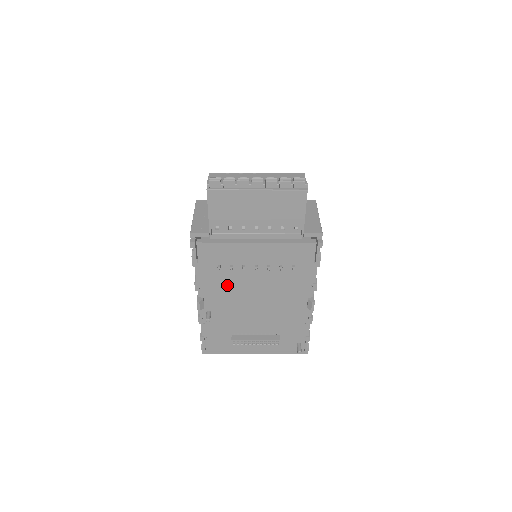
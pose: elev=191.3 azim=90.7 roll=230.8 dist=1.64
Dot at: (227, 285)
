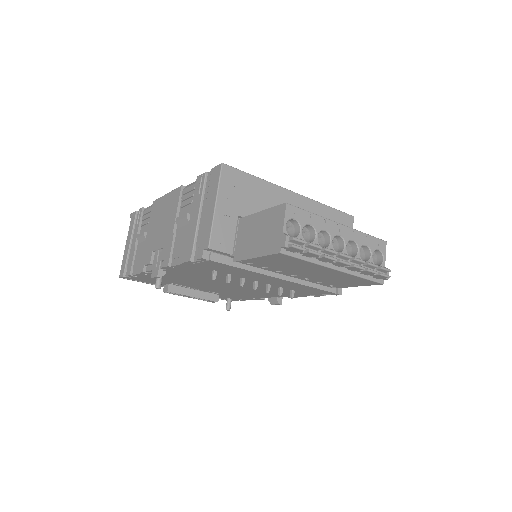
Dot at: (206, 275)
